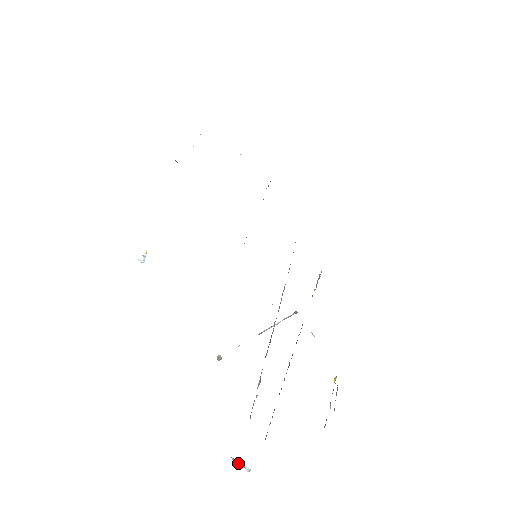
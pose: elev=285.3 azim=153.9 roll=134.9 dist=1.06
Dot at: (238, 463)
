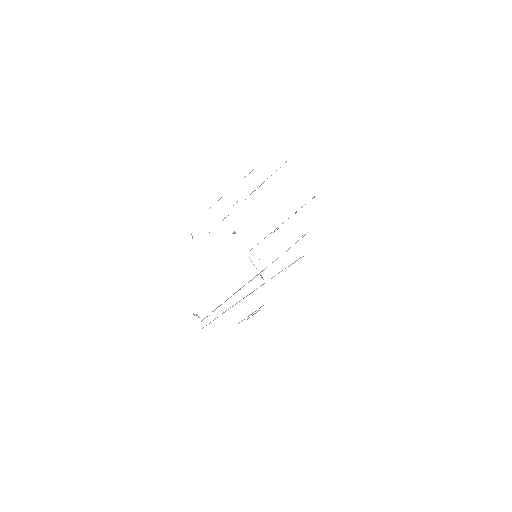
Dot at: (195, 315)
